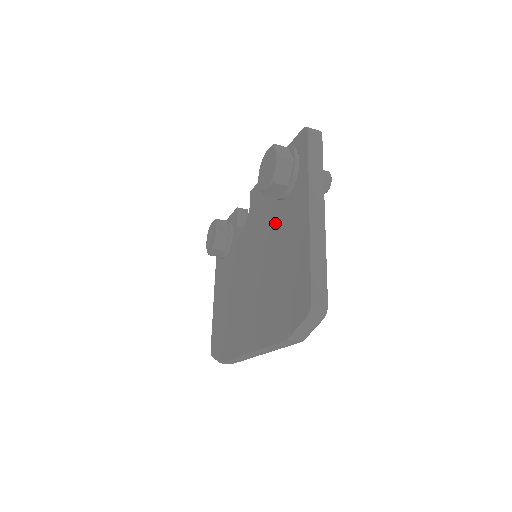
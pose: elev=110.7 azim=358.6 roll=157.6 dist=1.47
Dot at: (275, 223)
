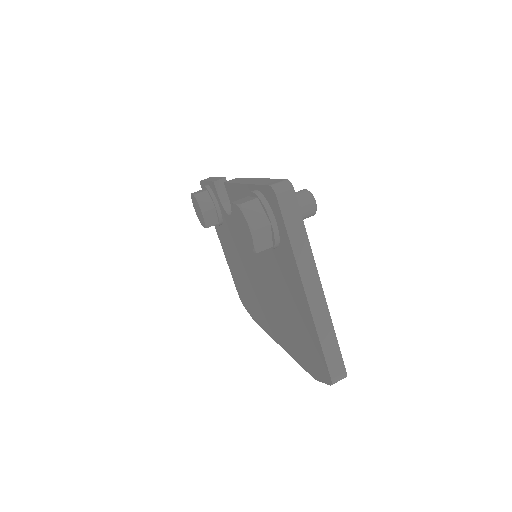
Dot at: (268, 259)
